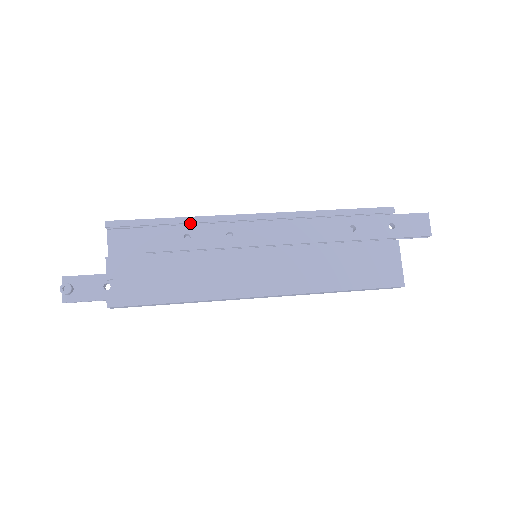
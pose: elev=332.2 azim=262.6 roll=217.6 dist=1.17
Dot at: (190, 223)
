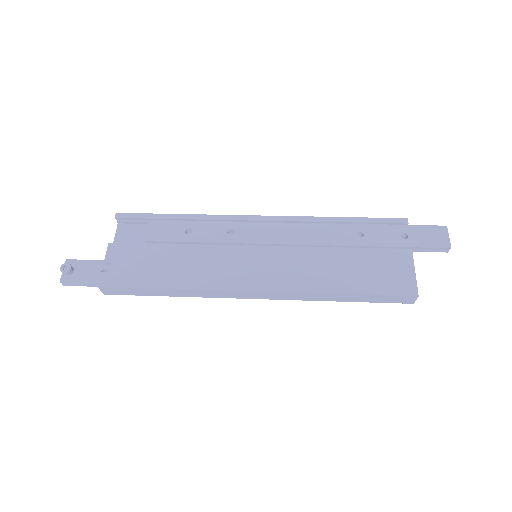
Dot at: occluded
